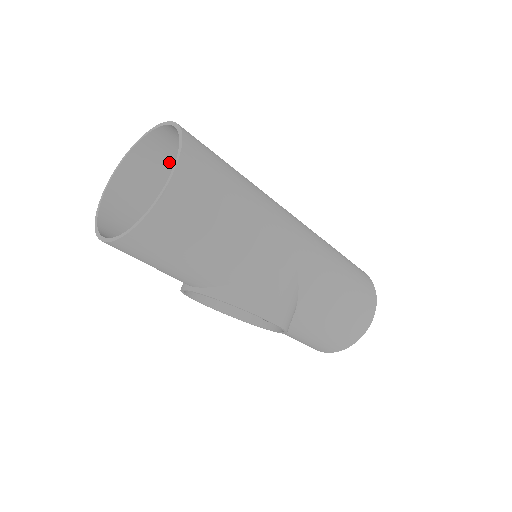
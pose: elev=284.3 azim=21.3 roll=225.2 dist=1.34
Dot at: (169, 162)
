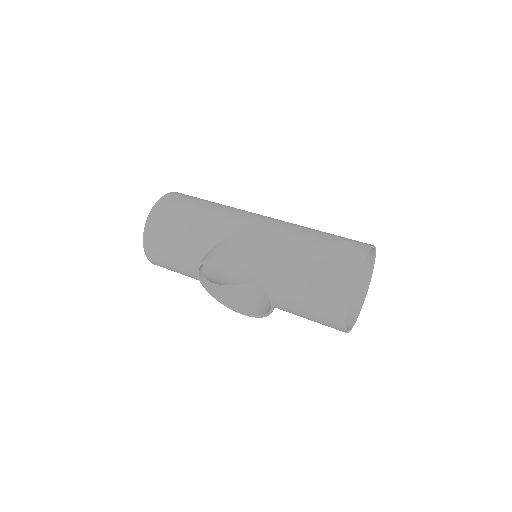
Dot at: occluded
